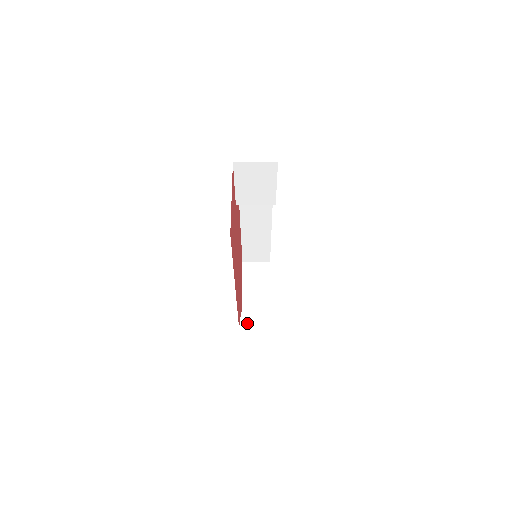
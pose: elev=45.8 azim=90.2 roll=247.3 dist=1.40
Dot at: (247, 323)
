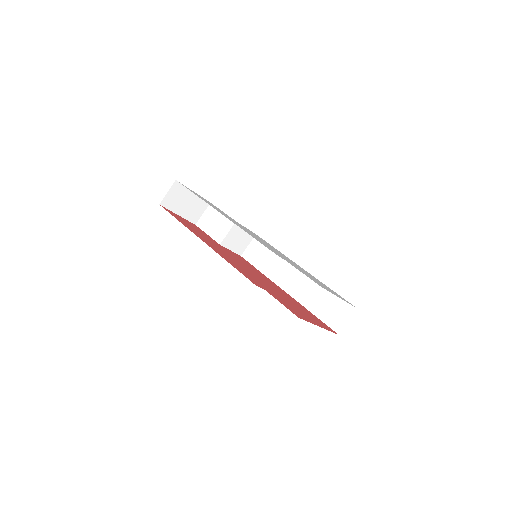
Dot at: occluded
